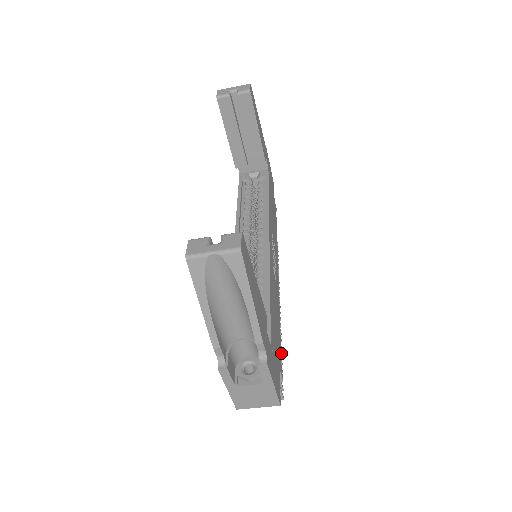
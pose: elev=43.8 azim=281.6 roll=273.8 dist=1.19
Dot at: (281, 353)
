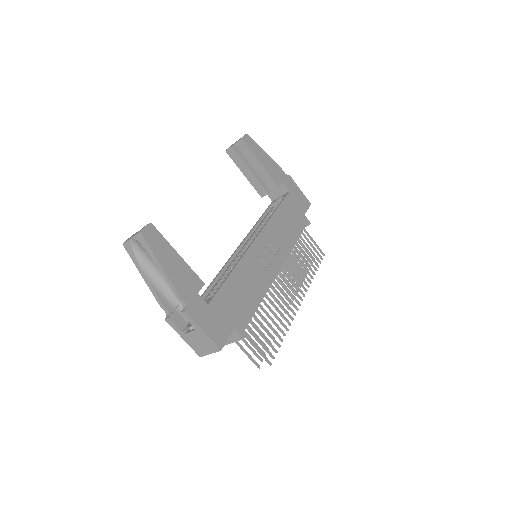
Dot at: (283, 332)
